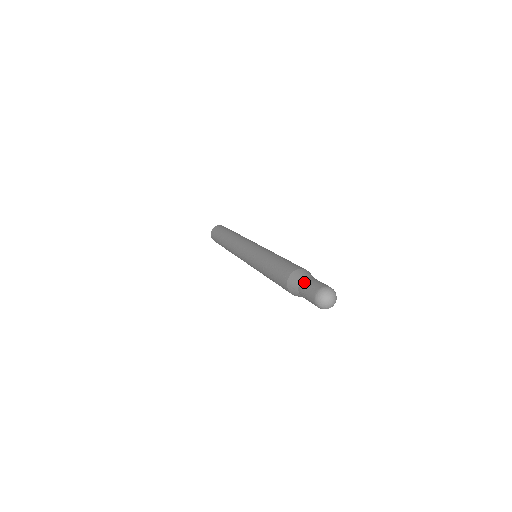
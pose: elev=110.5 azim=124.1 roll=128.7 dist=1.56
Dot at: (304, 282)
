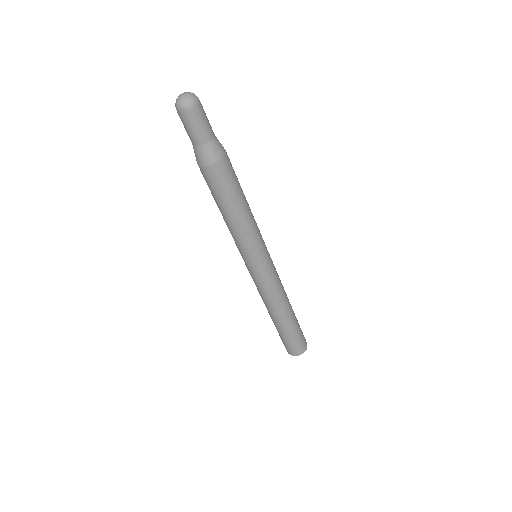
Dot at: (189, 137)
